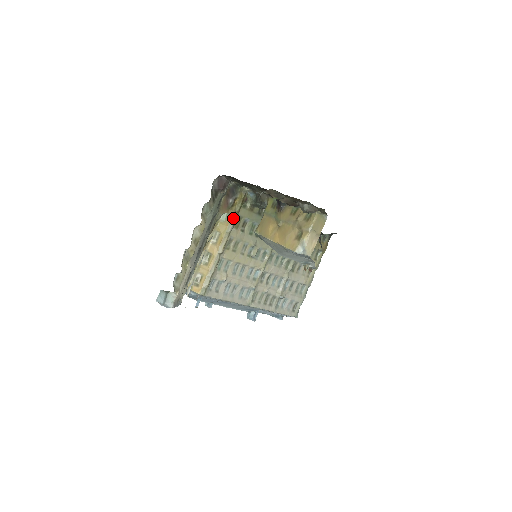
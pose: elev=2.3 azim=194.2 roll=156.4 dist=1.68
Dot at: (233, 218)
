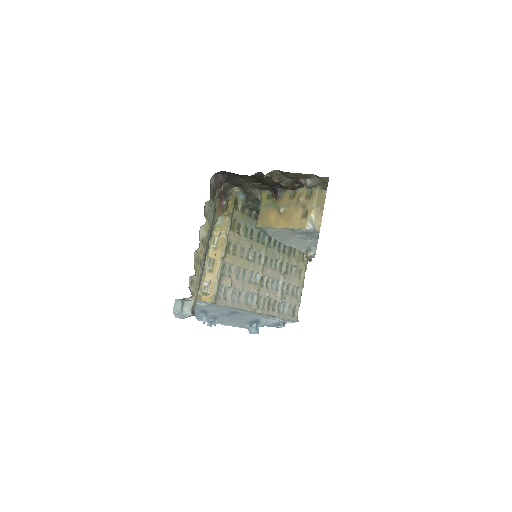
Dot at: (229, 220)
